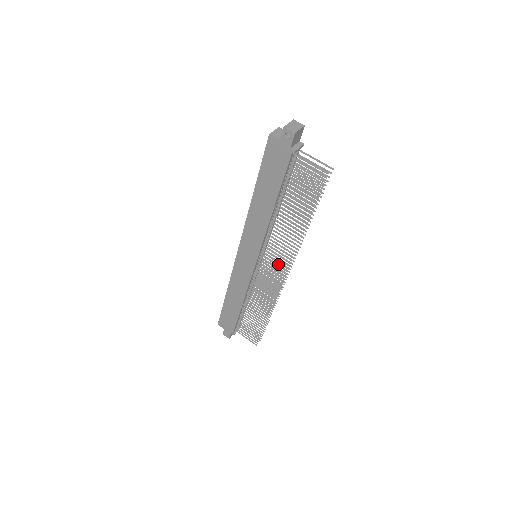
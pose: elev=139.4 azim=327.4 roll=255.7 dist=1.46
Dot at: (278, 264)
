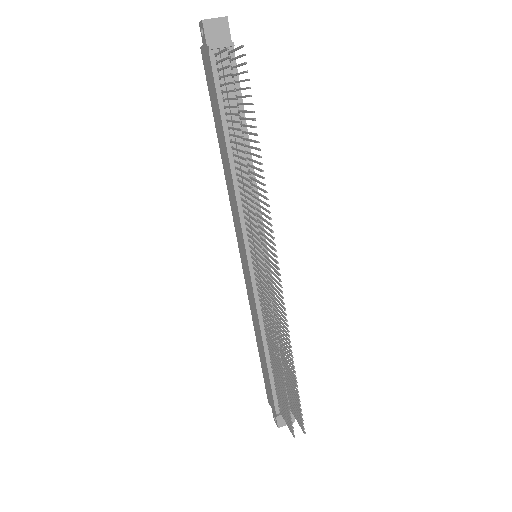
Dot at: occluded
